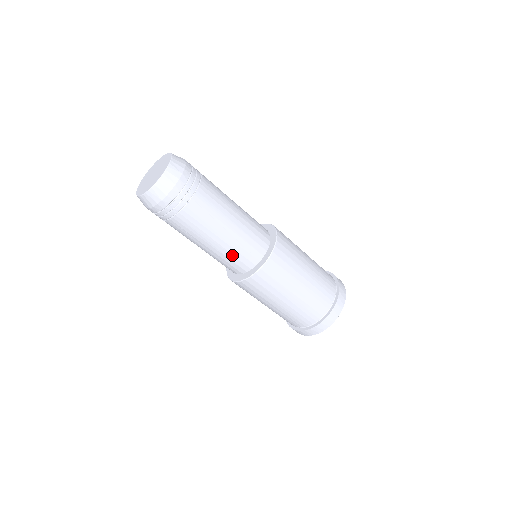
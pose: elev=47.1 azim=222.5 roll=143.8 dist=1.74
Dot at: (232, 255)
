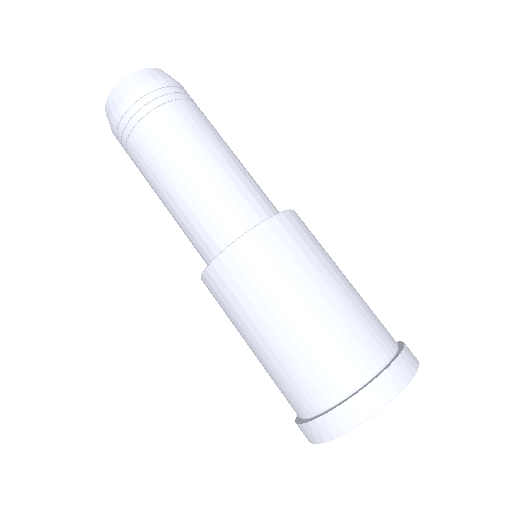
Dot at: (235, 188)
